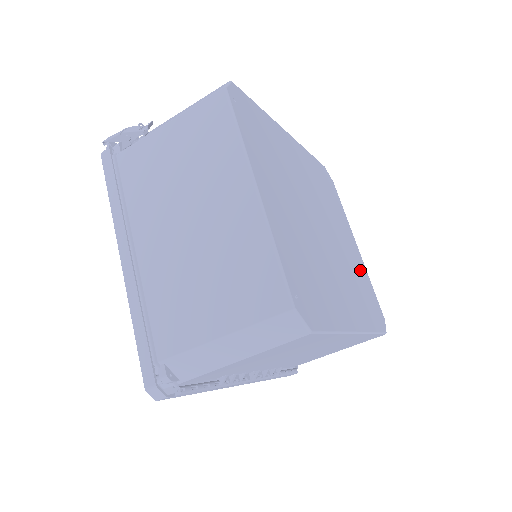
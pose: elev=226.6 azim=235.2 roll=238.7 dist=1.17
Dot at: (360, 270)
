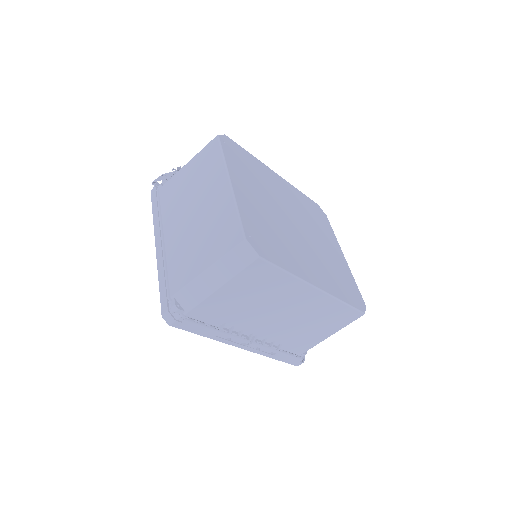
Dot at: (341, 268)
